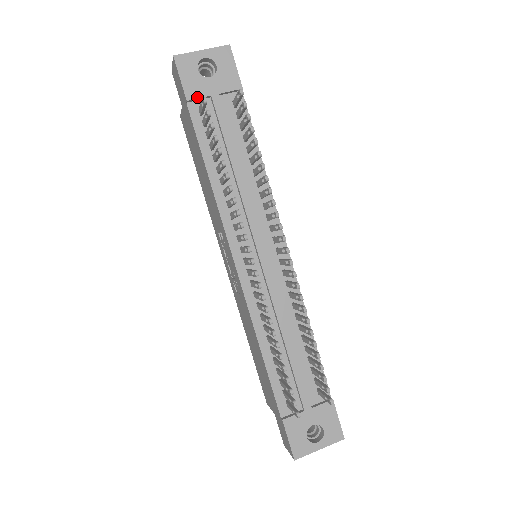
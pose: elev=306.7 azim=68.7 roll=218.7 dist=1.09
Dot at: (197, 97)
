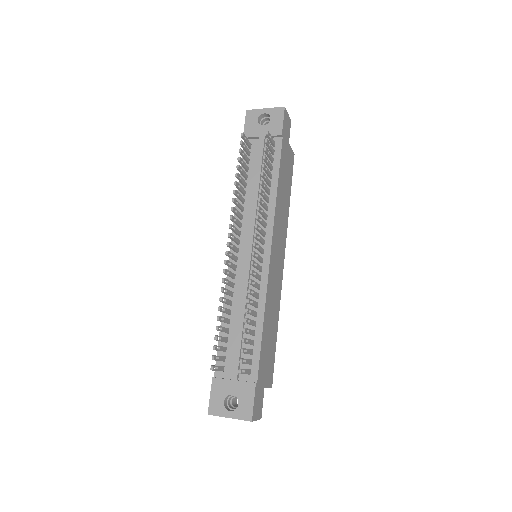
Dot at: (250, 136)
